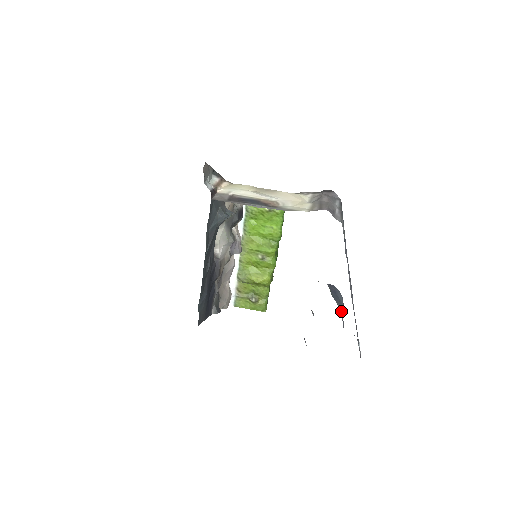
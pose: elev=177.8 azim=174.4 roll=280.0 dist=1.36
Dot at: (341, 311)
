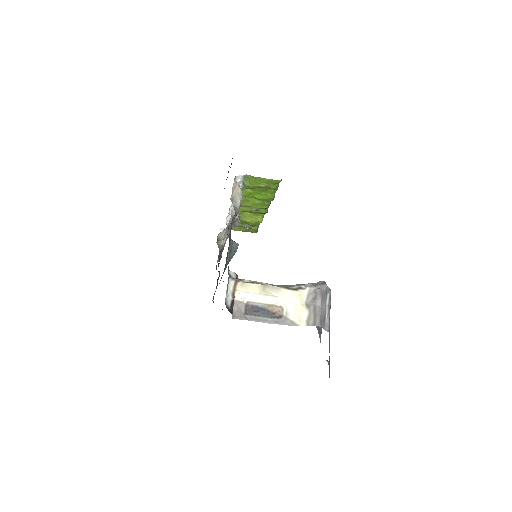
Dot at: (320, 330)
